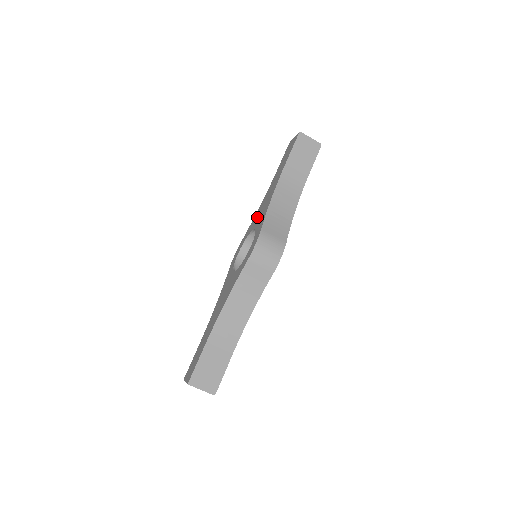
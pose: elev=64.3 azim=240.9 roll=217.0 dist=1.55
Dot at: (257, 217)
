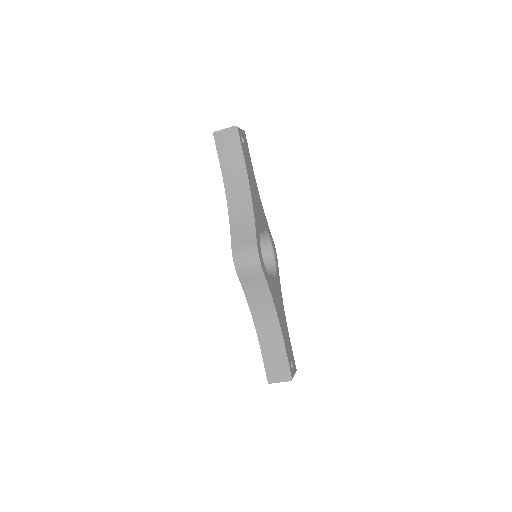
Dot at: occluded
